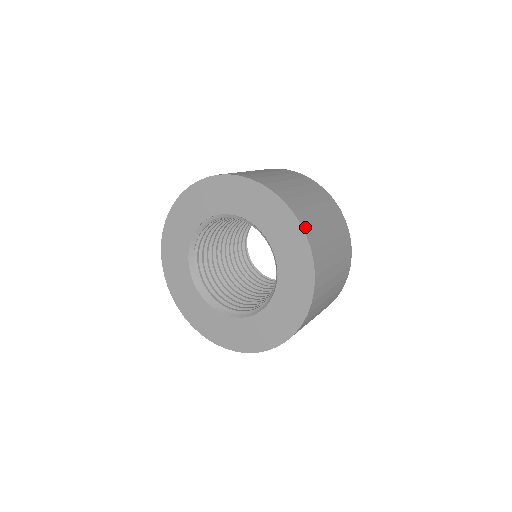
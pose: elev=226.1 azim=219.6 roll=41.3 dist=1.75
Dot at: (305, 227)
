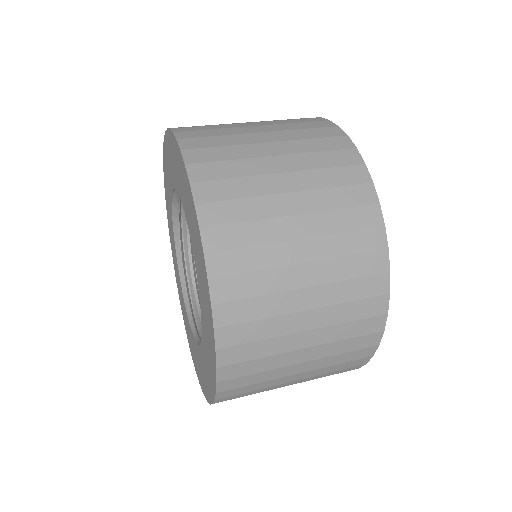
Dot at: (206, 211)
